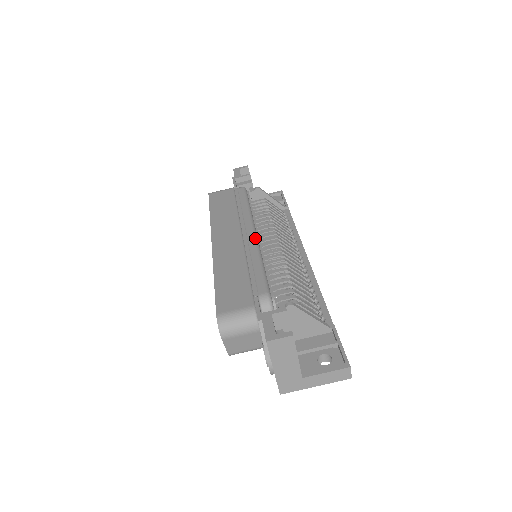
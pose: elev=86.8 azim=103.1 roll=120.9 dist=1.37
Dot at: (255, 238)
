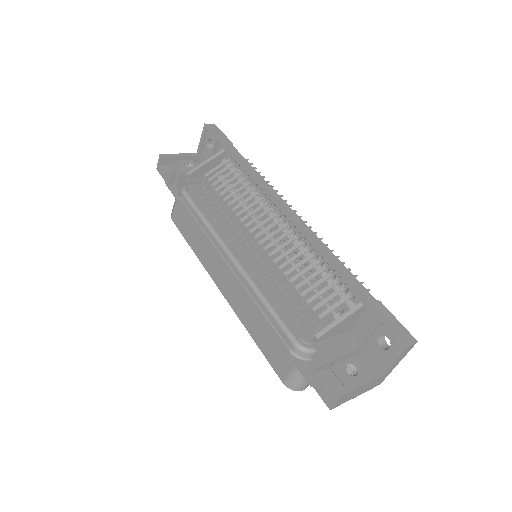
Dot at: (239, 270)
